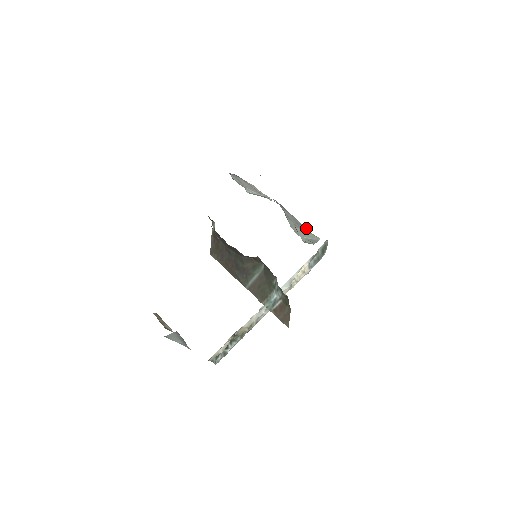
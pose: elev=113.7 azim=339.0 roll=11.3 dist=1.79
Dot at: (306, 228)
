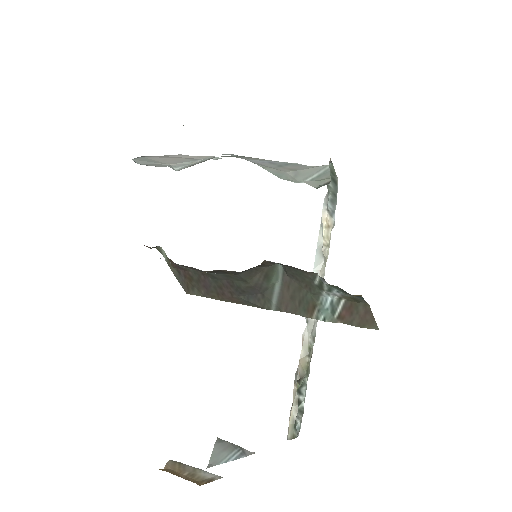
Dot at: (296, 164)
